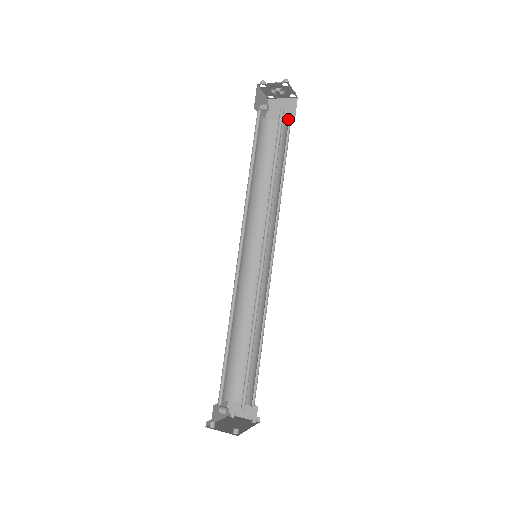
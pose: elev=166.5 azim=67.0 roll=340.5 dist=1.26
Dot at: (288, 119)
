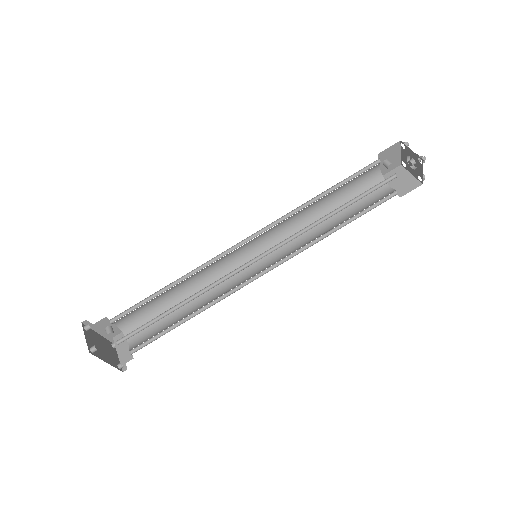
Dot at: occluded
